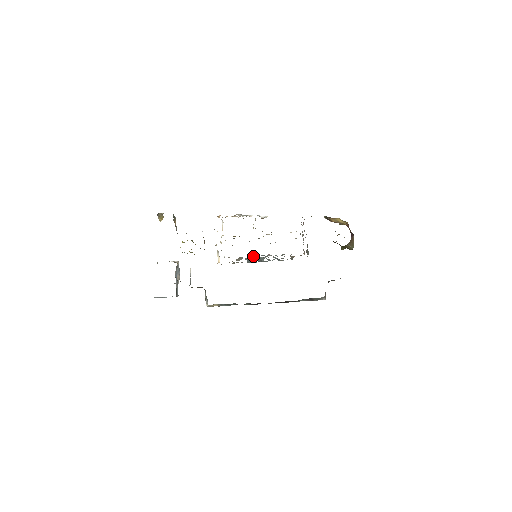
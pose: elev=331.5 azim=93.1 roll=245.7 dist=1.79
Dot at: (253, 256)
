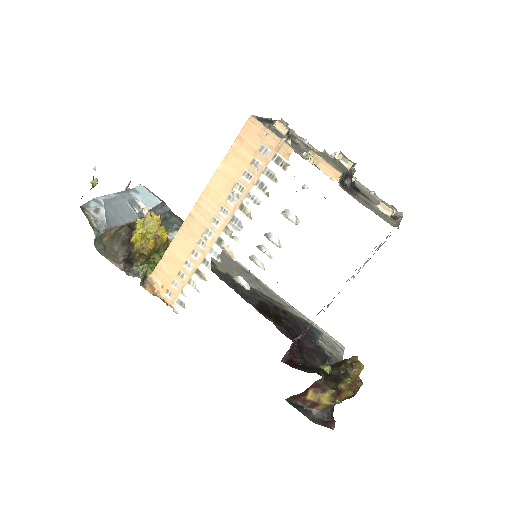
Dot at: occluded
